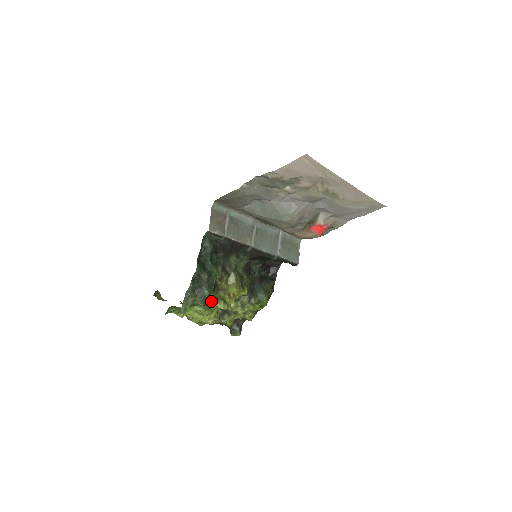
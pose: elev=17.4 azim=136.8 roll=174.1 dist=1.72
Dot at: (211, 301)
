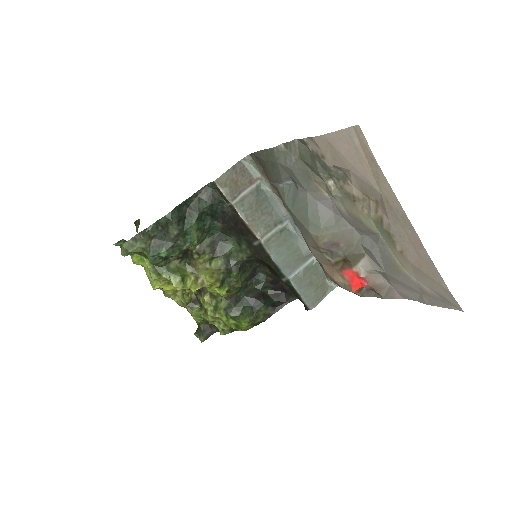
Dot at: (168, 267)
